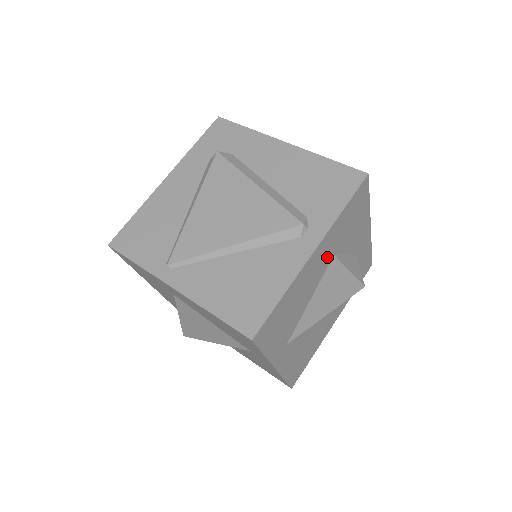
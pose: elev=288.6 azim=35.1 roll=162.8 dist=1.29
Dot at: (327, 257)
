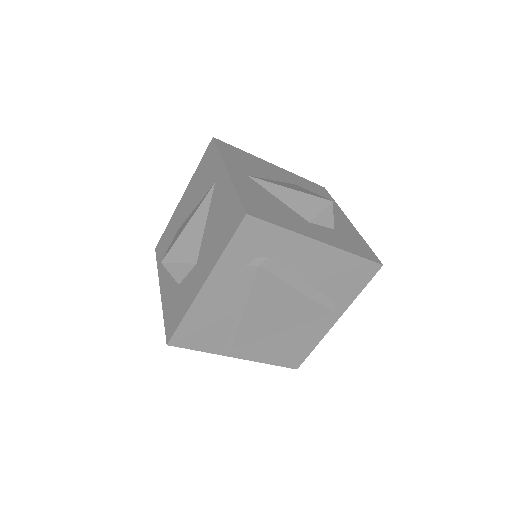
Dot at: occluded
